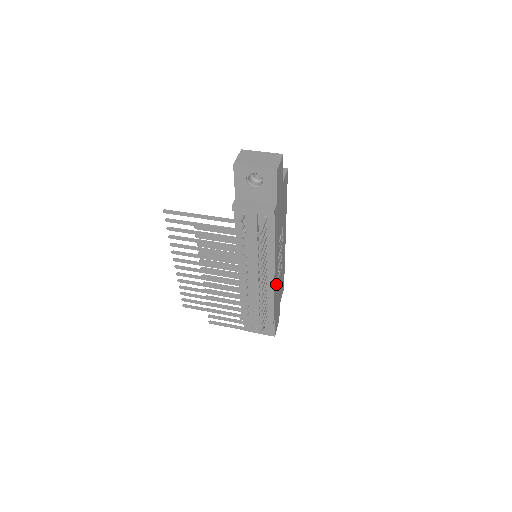
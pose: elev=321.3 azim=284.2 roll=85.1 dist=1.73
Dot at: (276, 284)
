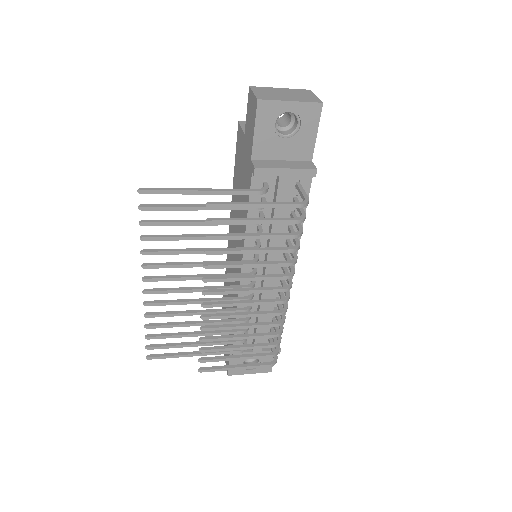
Dot at: occluded
